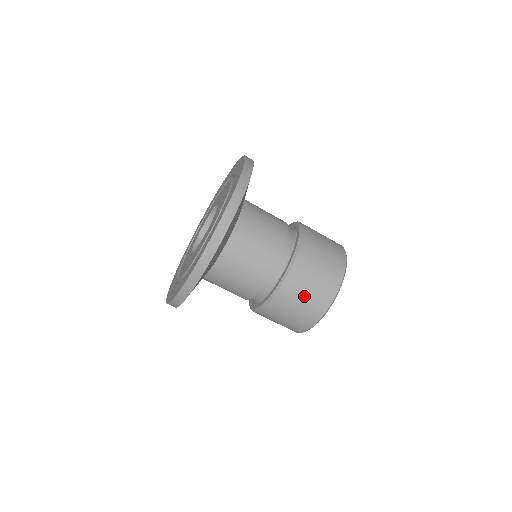
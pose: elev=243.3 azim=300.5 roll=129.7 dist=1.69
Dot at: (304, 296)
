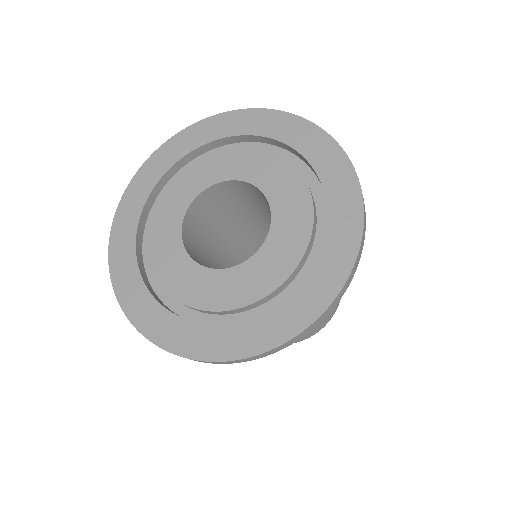
Dot at: occluded
